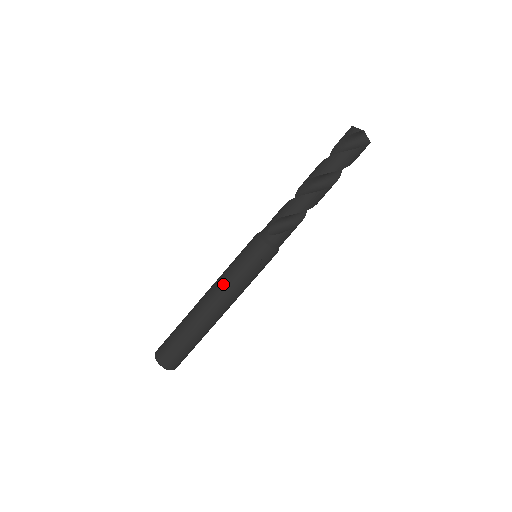
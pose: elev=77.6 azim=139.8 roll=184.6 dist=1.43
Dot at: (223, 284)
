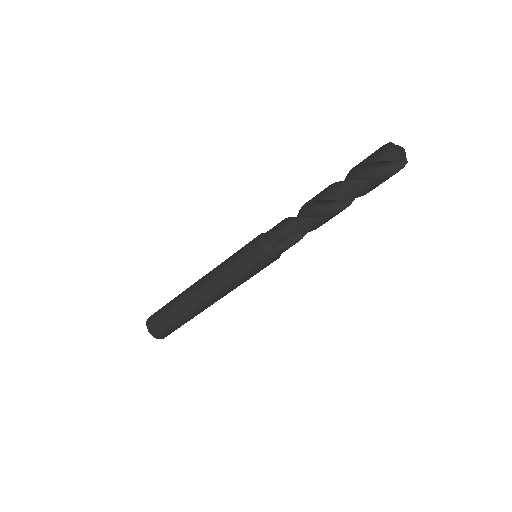
Dot at: (222, 286)
